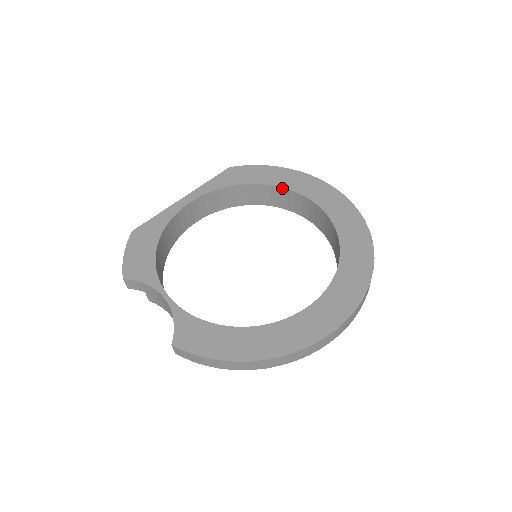
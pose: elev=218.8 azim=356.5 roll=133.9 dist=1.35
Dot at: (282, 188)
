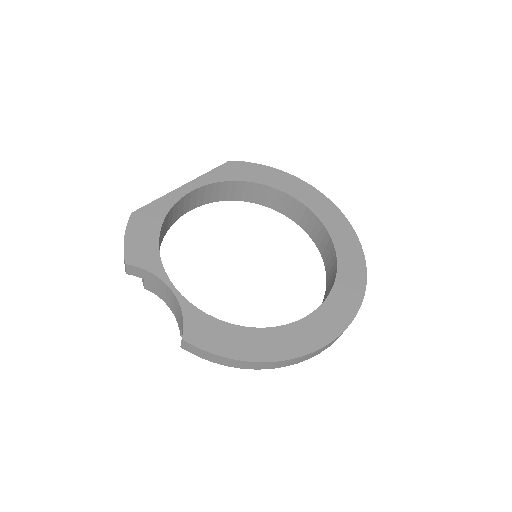
Dot at: (281, 191)
